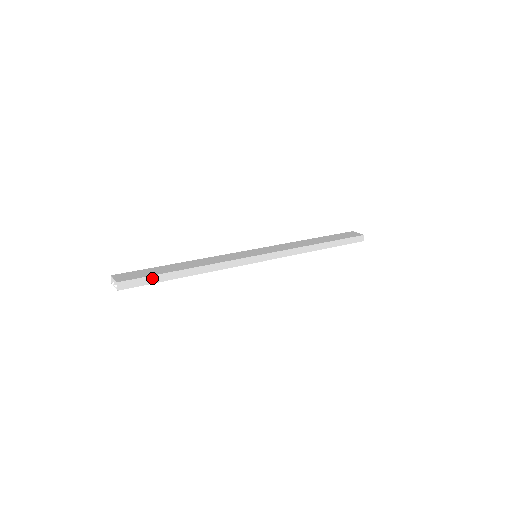
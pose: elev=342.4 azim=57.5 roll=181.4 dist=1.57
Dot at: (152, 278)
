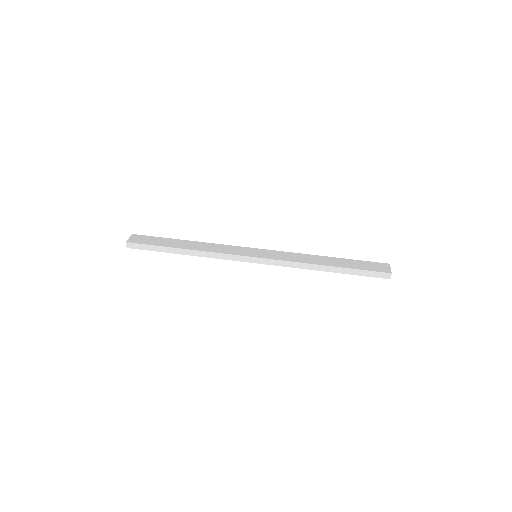
Dot at: (153, 247)
